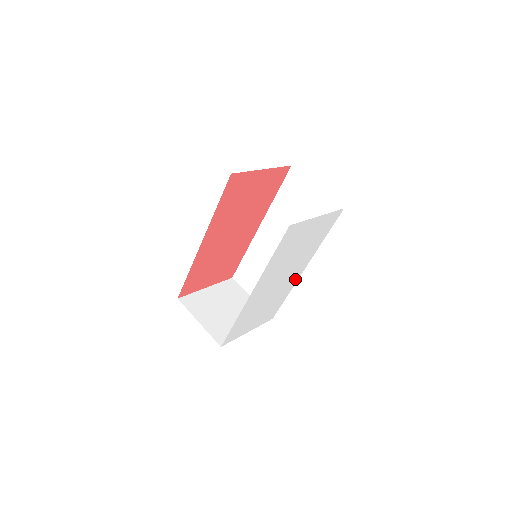
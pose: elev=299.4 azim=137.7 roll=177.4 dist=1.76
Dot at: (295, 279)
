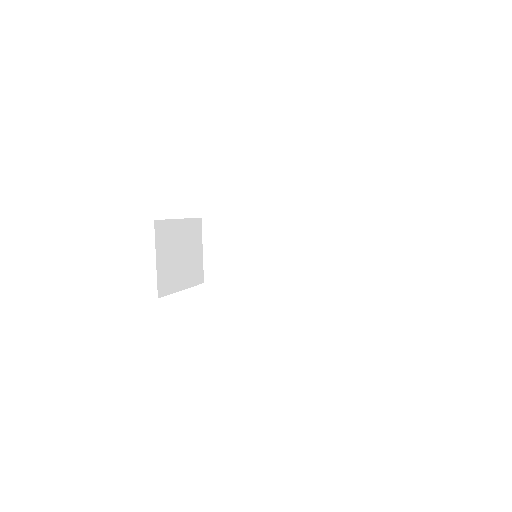
Dot at: occluded
